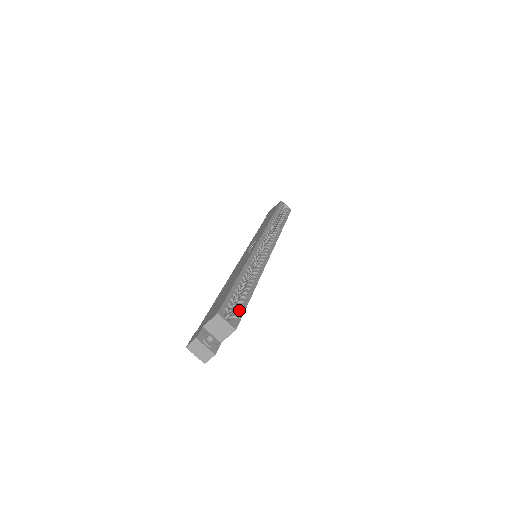
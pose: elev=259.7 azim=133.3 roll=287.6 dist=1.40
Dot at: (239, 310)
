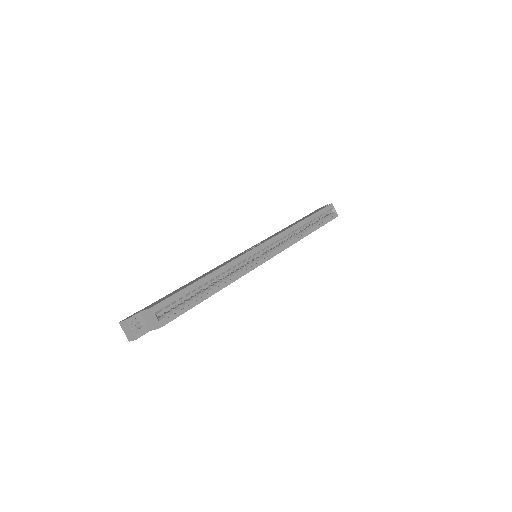
Dot at: (179, 310)
